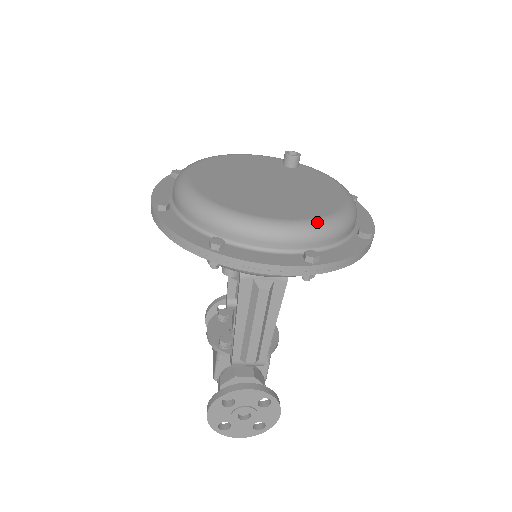
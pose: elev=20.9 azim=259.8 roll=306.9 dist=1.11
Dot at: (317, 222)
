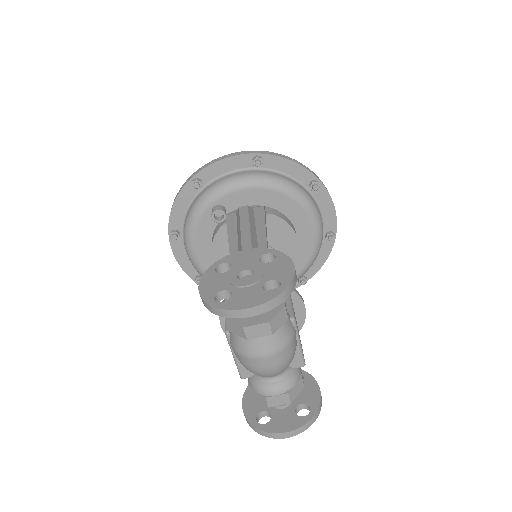
Dot at: occluded
